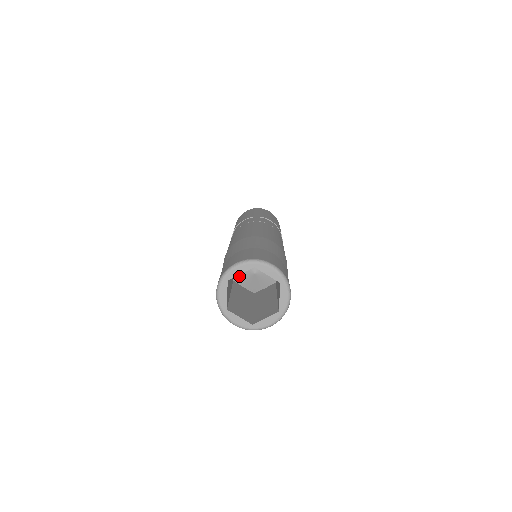
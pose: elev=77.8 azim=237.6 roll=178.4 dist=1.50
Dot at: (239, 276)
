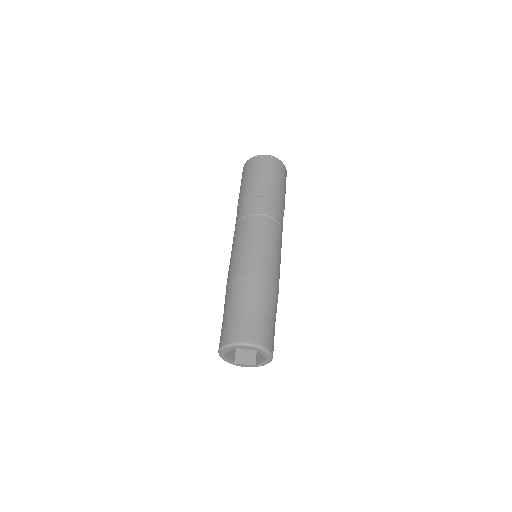
Dot at: occluded
